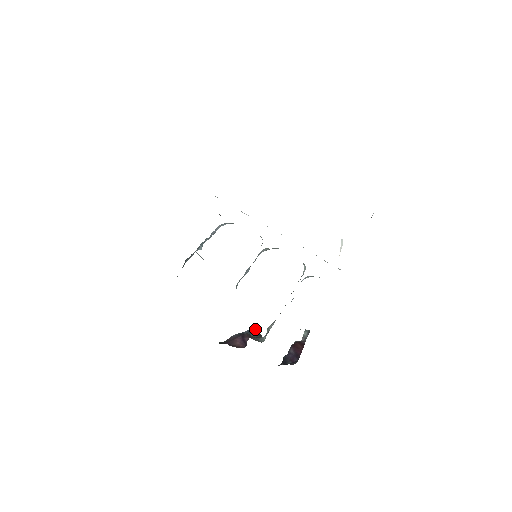
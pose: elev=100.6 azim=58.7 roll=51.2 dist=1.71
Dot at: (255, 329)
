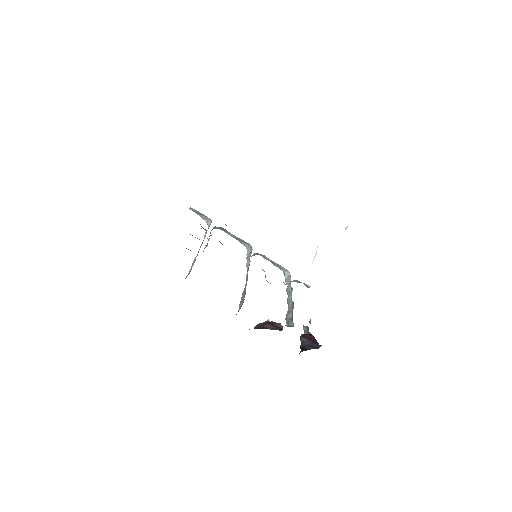
Dot at: occluded
